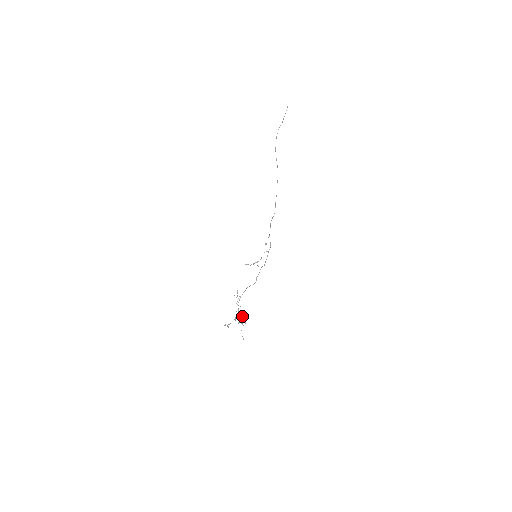
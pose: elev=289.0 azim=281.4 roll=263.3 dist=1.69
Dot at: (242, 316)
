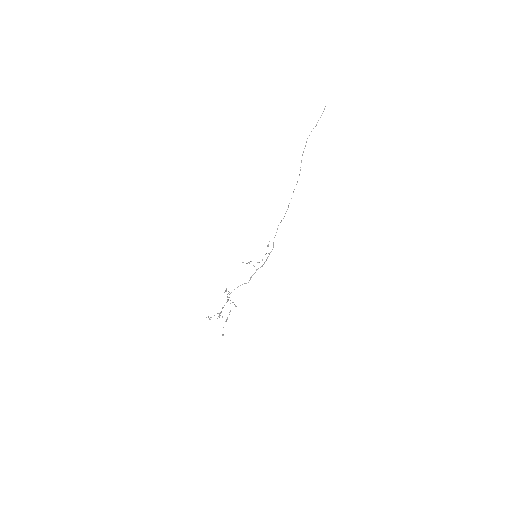
Dot at: (229, 312)
